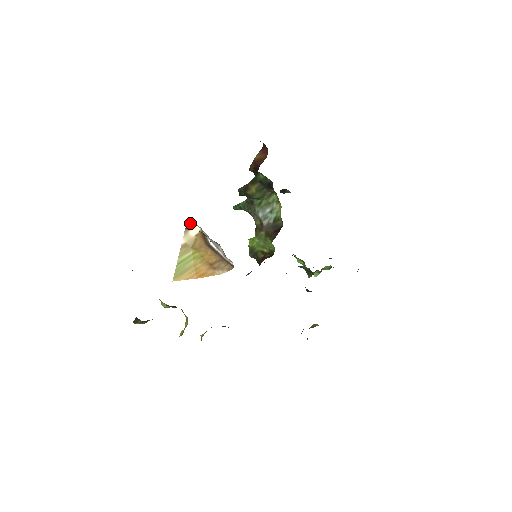
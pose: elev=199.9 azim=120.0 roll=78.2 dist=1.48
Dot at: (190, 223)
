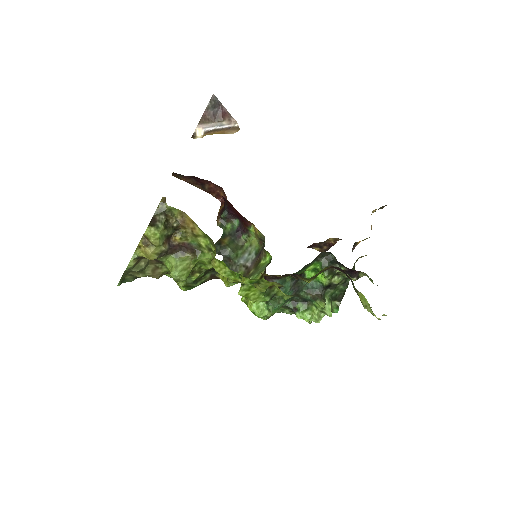
Dot at: (194, 136)
